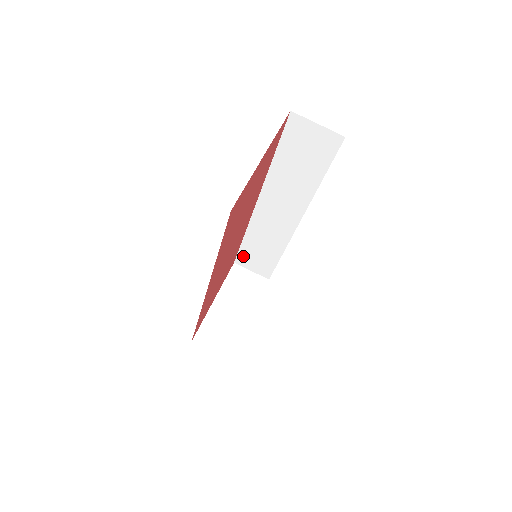
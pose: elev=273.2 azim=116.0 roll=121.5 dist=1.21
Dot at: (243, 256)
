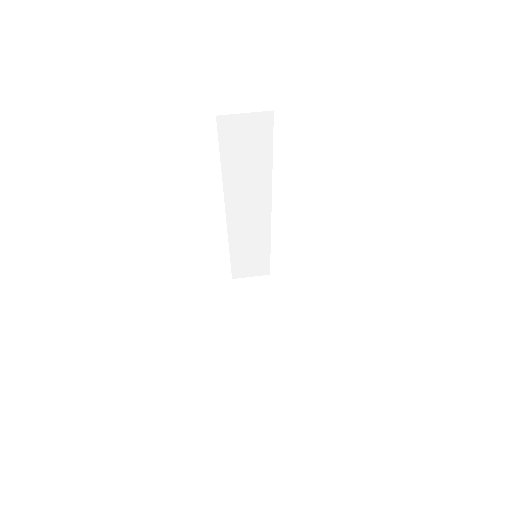
Dot at: (237, 268)
